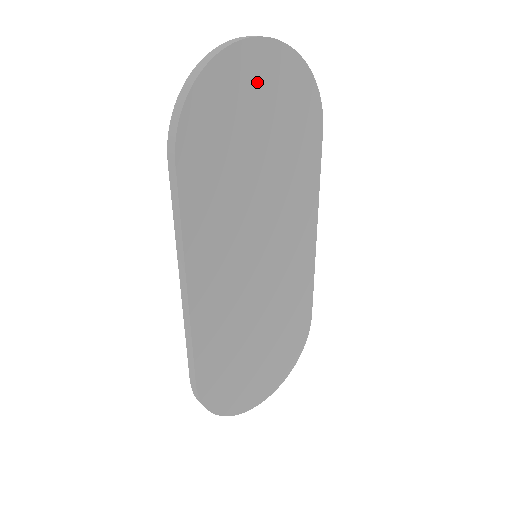
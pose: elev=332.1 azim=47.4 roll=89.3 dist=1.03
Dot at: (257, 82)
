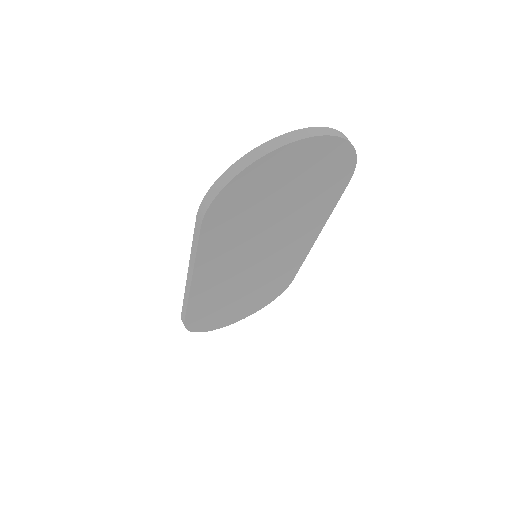
Dot at: (294, 166)
